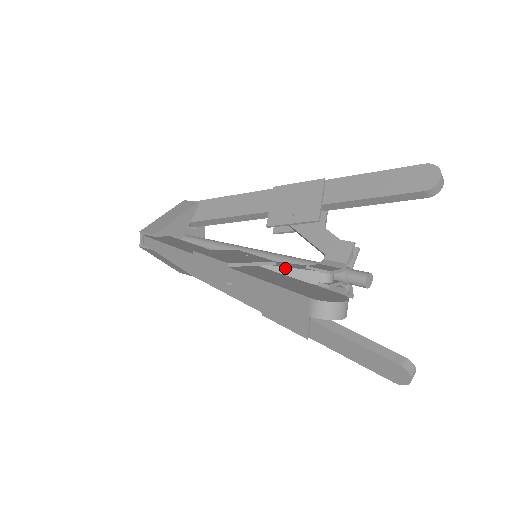
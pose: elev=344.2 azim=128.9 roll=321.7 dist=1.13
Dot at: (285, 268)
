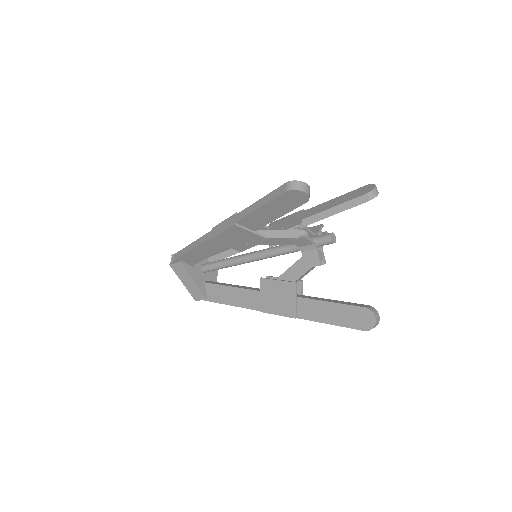
Dot at: (275, 230)
